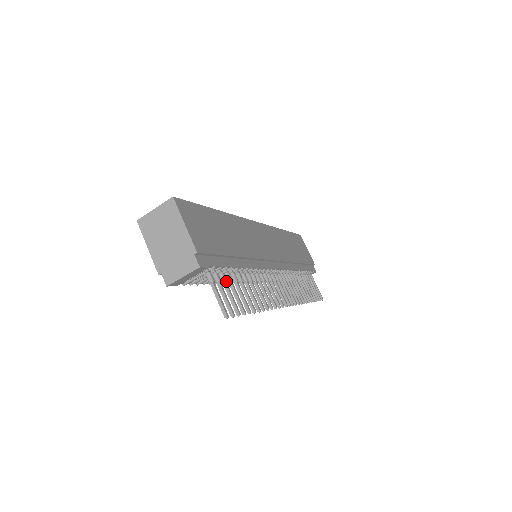
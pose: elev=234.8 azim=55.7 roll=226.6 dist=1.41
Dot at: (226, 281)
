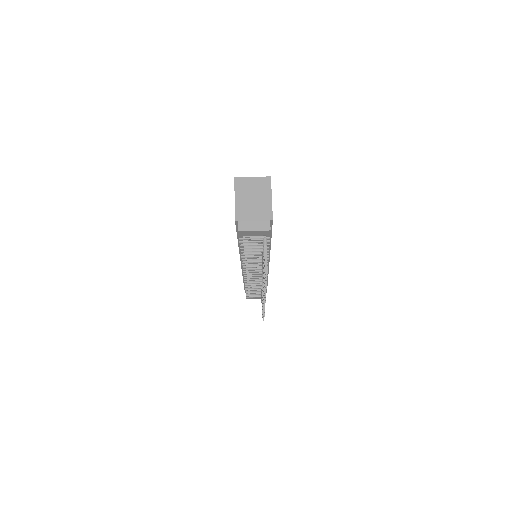
Dot at: occluded
